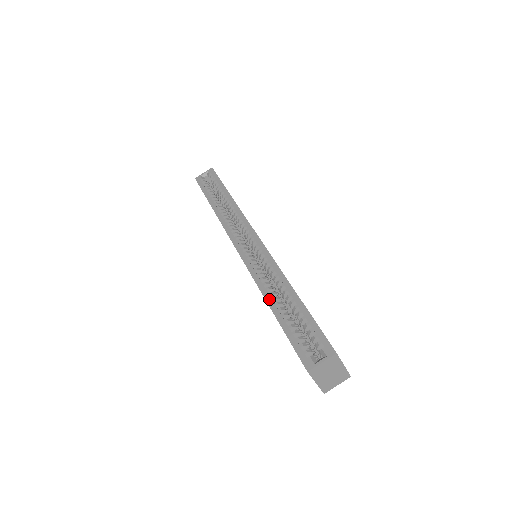
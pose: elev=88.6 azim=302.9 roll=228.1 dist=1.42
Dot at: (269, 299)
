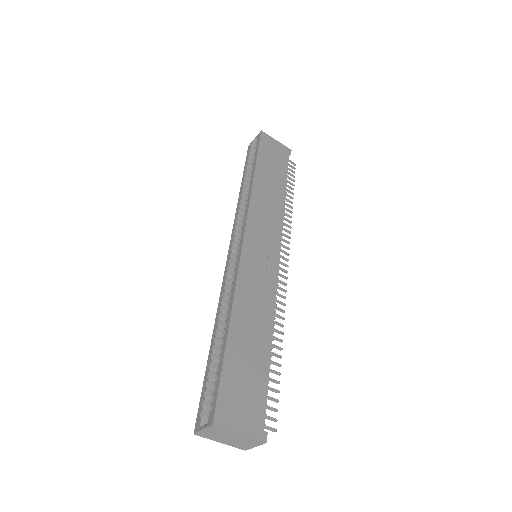
Dot at: (215, 327)
